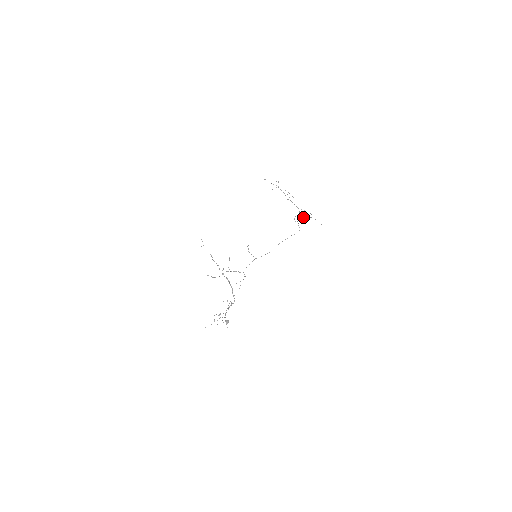
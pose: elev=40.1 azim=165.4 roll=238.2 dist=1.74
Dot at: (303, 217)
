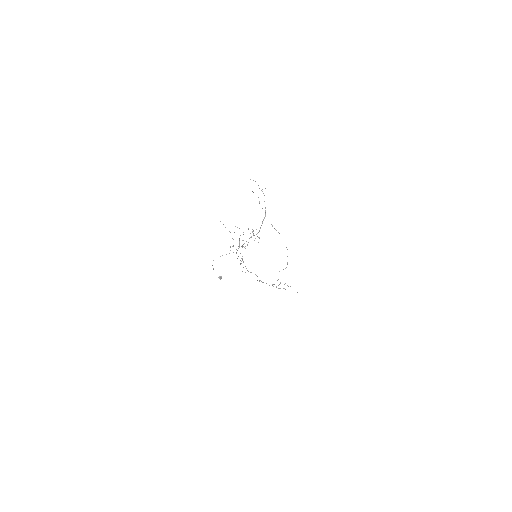
Dot at: occluded
